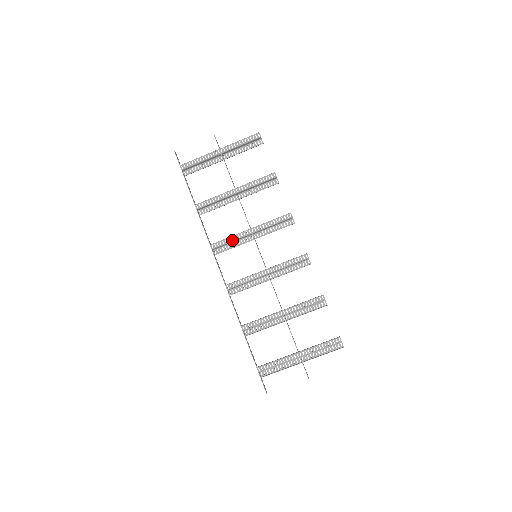
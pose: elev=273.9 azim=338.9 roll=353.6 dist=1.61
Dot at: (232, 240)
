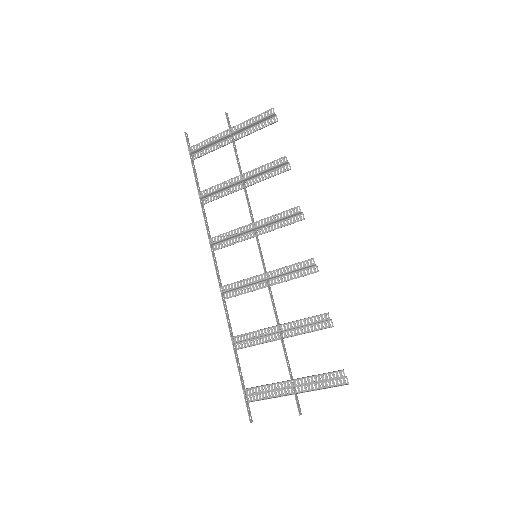
Dot at: (231, 235)
